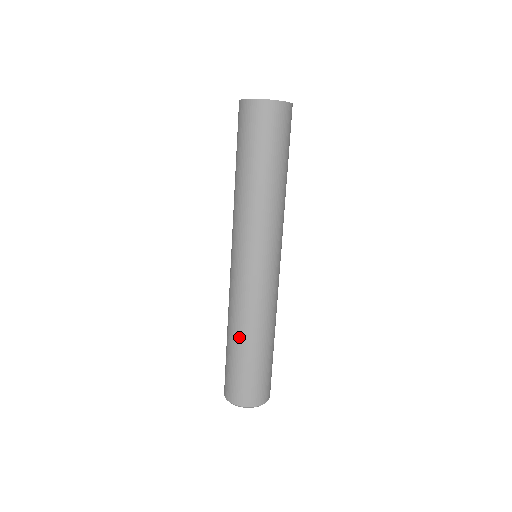
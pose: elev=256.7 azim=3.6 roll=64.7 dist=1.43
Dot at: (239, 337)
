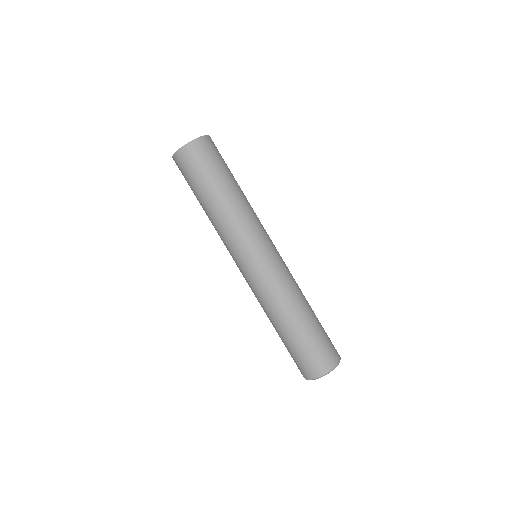
Dot at: (274, 325)
